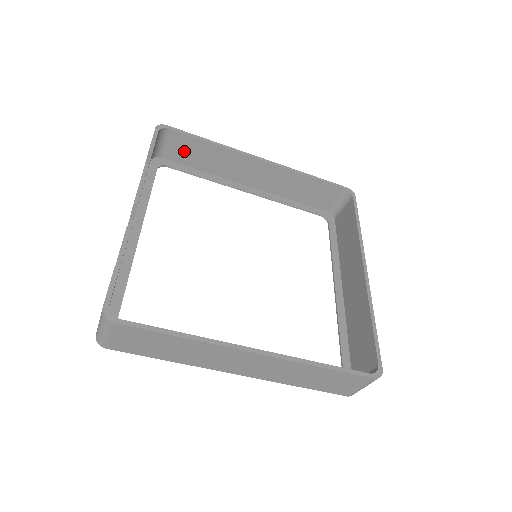
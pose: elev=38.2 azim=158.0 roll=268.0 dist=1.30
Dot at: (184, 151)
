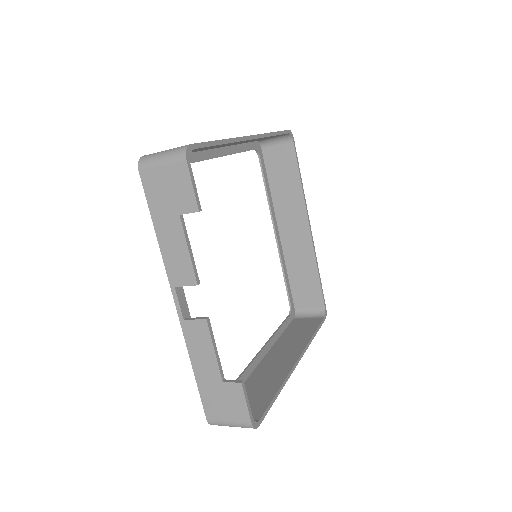
Dot at: occluded
